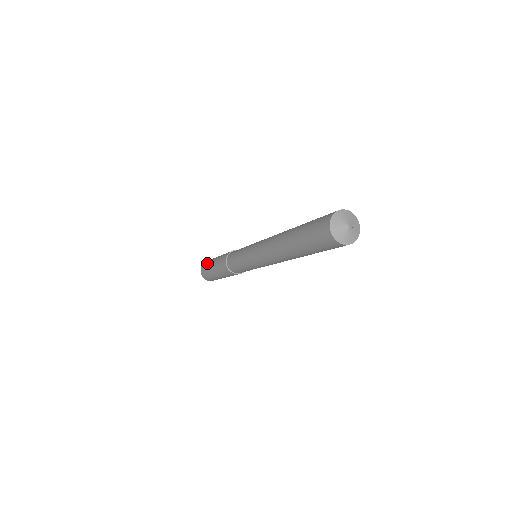
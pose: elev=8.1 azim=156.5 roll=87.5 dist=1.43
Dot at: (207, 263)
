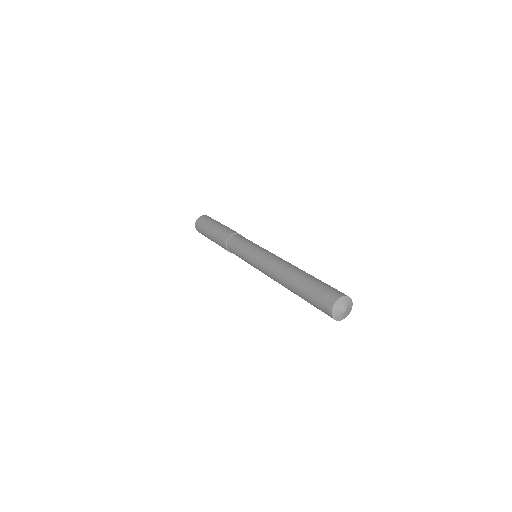
Dot at: (202, 233)
